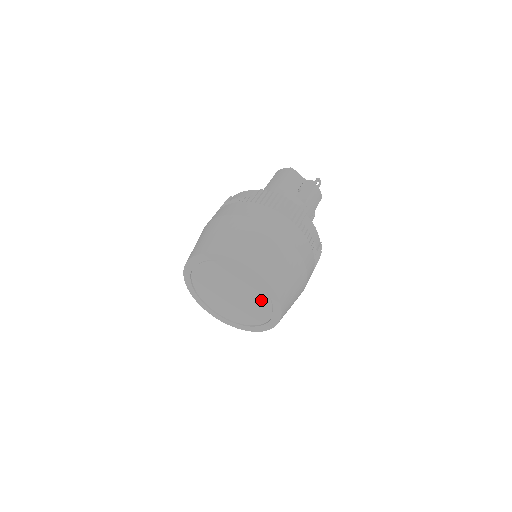
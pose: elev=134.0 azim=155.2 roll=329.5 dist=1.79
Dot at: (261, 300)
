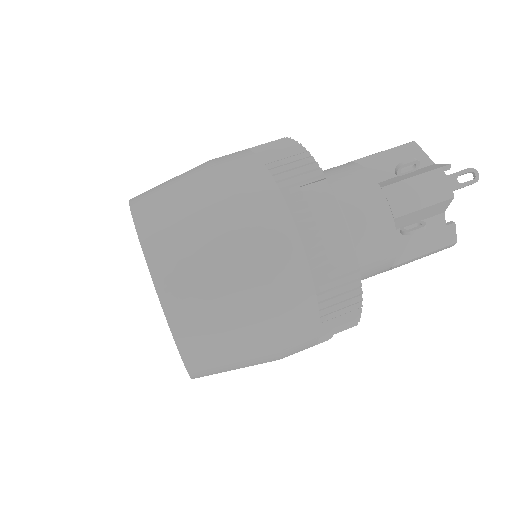
Dot at: occluded
